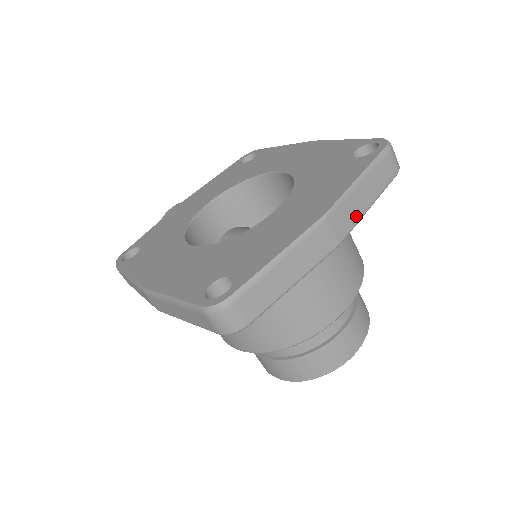
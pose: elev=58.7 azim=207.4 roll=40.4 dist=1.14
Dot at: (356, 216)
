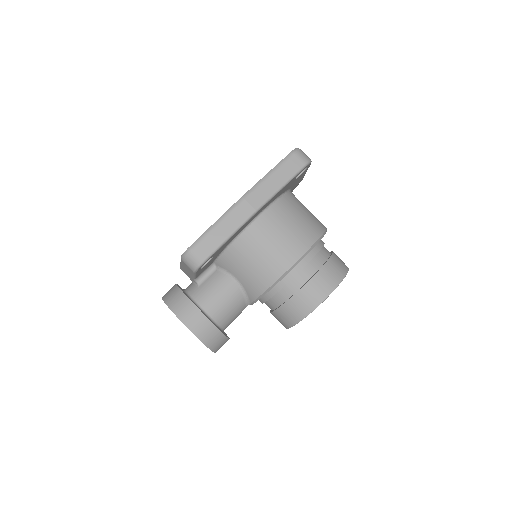
Dot at: occluded
